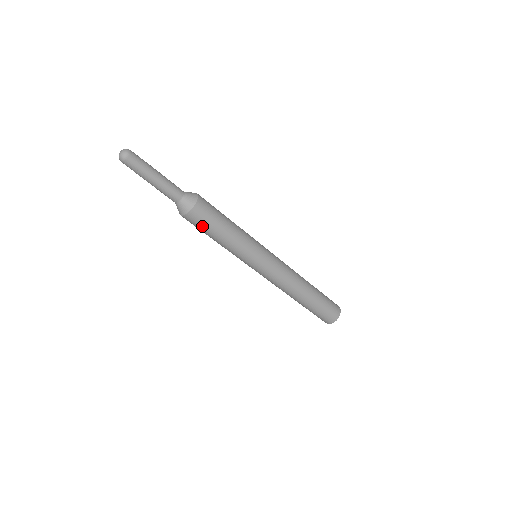
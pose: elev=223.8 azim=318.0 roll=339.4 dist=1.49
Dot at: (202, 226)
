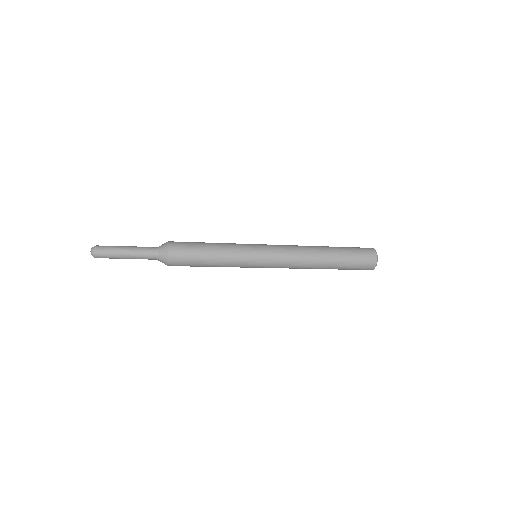
Dot at: (188, 262)
